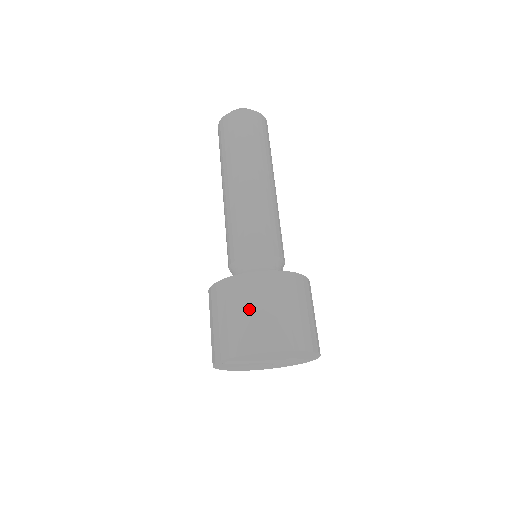
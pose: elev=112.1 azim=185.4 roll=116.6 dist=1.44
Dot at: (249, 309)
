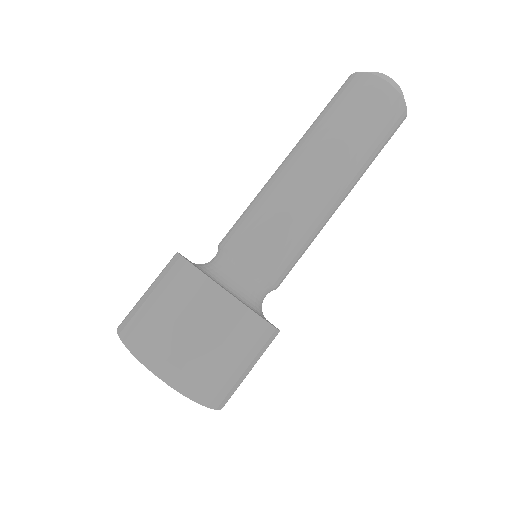
Dot at: (231, 356)
